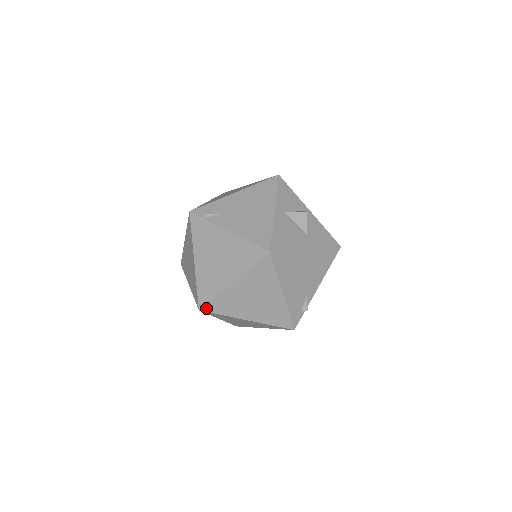
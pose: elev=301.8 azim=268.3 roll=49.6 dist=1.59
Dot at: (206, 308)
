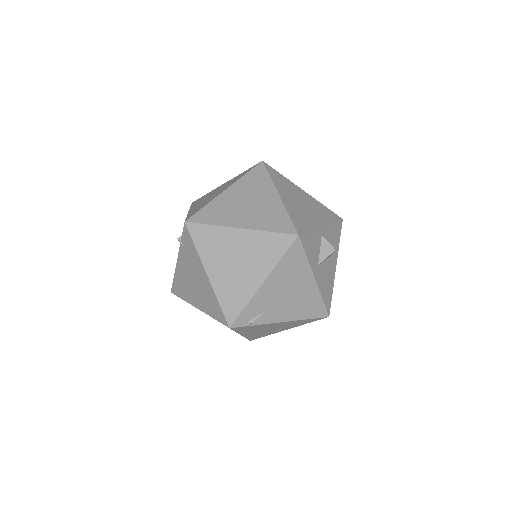
Dot at: occluded
